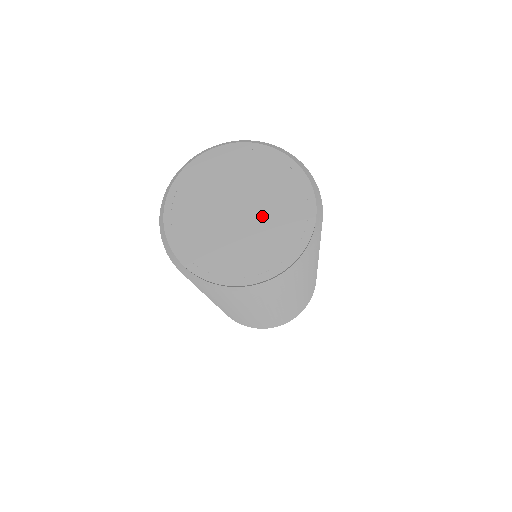
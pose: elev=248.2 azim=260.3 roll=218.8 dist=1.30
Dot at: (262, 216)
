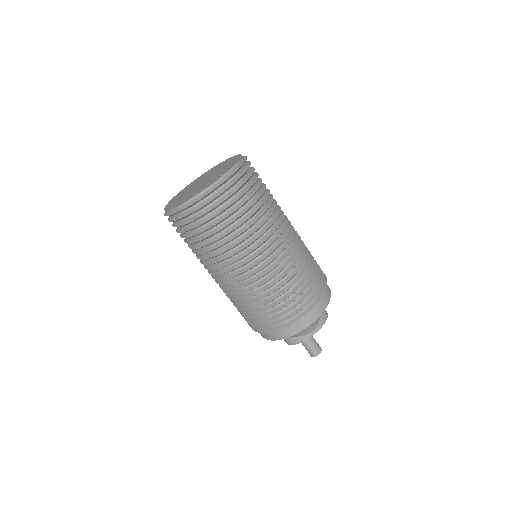
Dot at: (214, 174)
